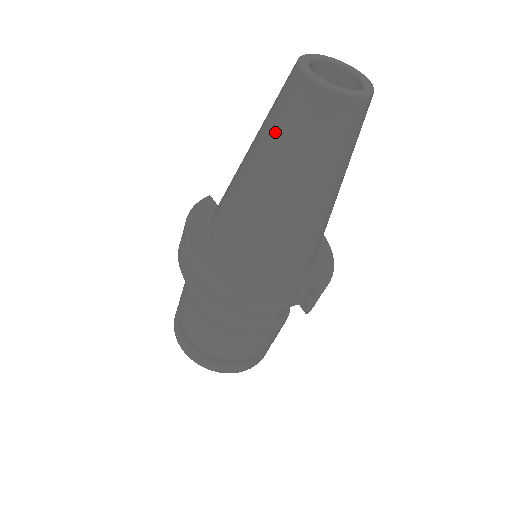
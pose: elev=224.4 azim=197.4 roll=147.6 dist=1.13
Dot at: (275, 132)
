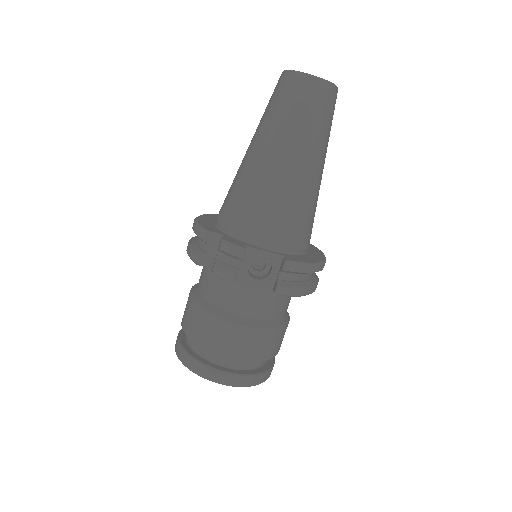
Dot at: (263, 114)
